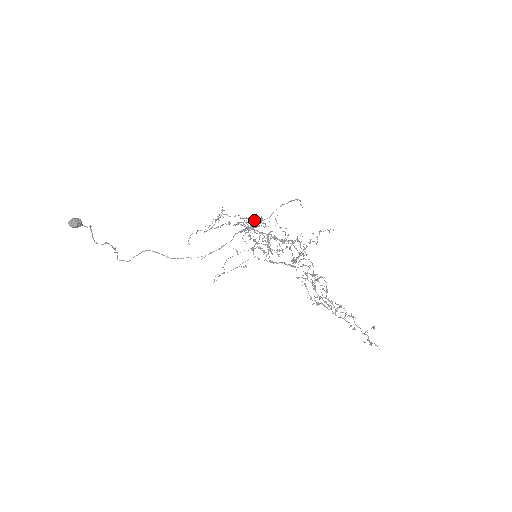
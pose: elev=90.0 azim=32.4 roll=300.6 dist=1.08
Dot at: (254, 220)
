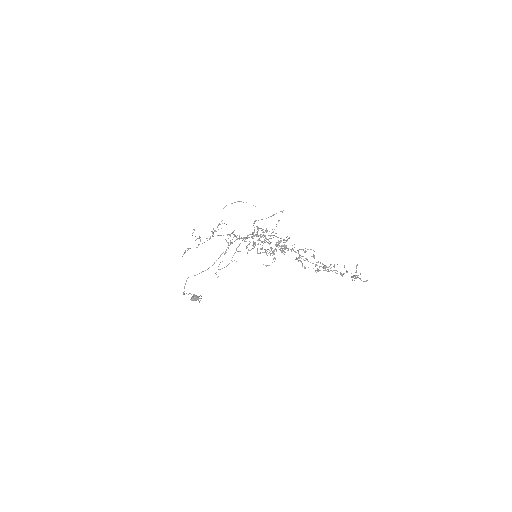
Dot at: (221, 228)
